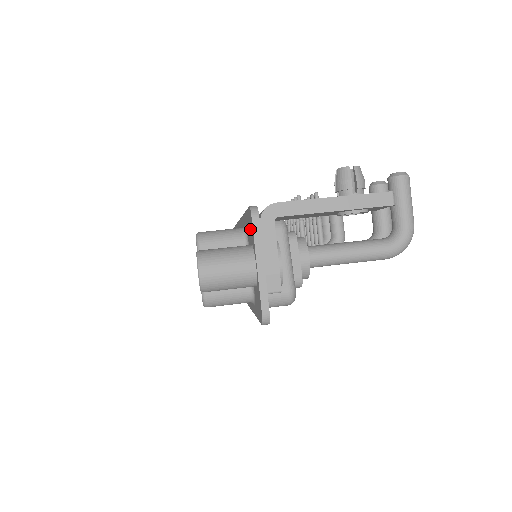
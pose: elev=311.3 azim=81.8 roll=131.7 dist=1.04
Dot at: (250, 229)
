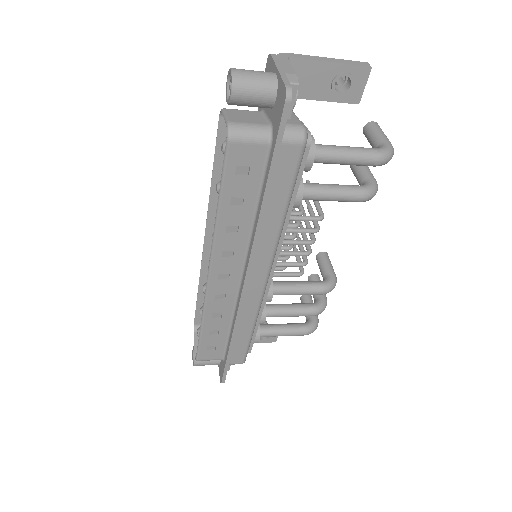
Dot at: occluded
